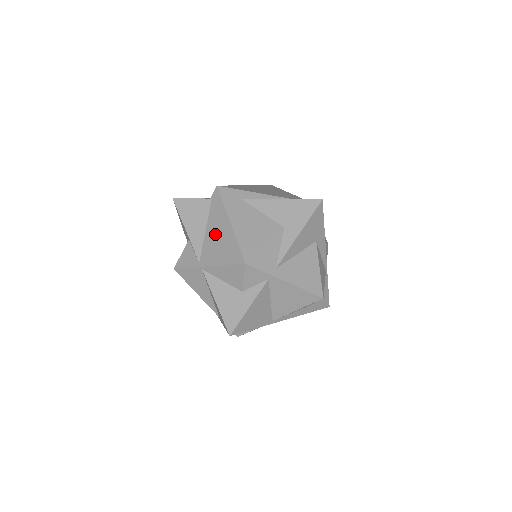
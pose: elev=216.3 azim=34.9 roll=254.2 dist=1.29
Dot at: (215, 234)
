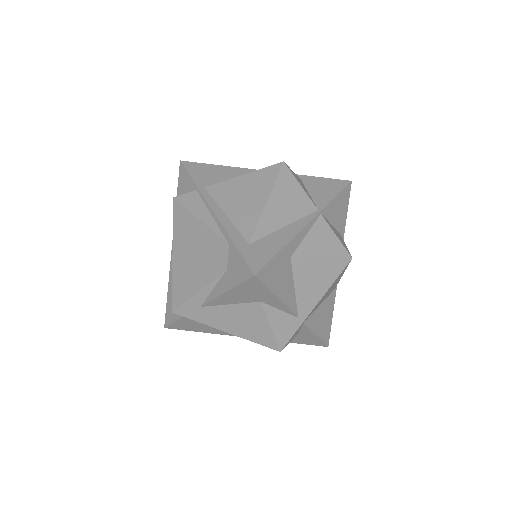
Dot at: occluded
